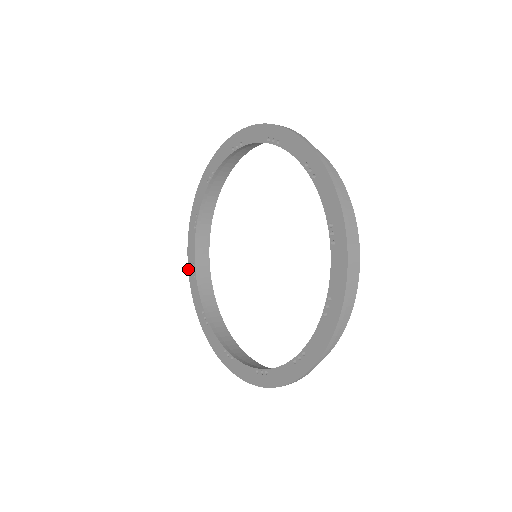
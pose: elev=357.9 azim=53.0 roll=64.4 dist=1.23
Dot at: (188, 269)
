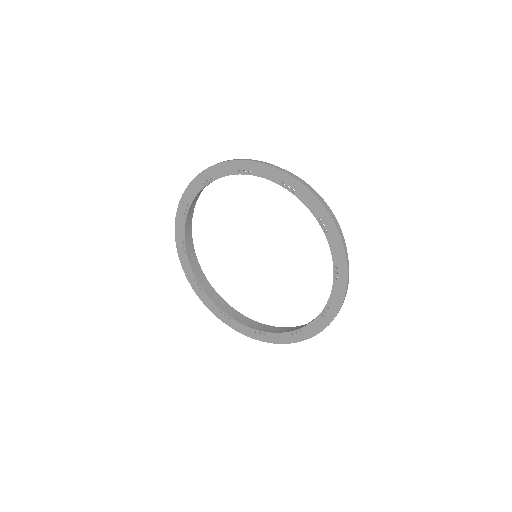
Dot at: (176, 243)
